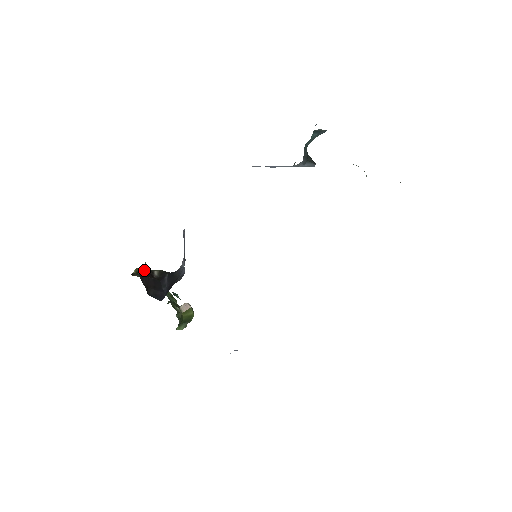
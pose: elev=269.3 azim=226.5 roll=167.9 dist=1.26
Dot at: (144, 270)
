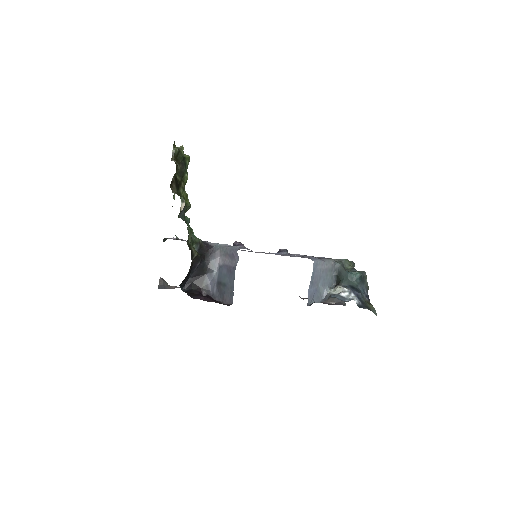
Dot at: occluded
